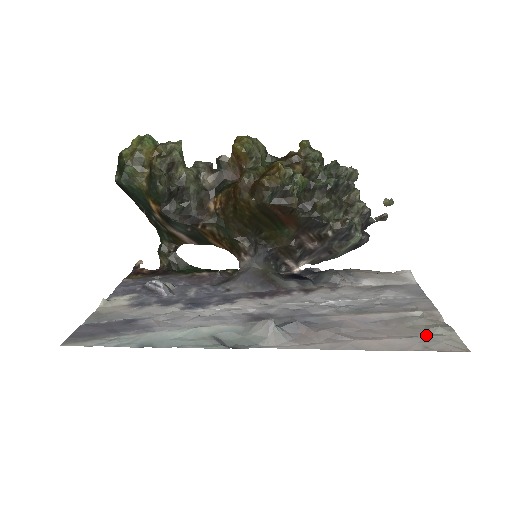
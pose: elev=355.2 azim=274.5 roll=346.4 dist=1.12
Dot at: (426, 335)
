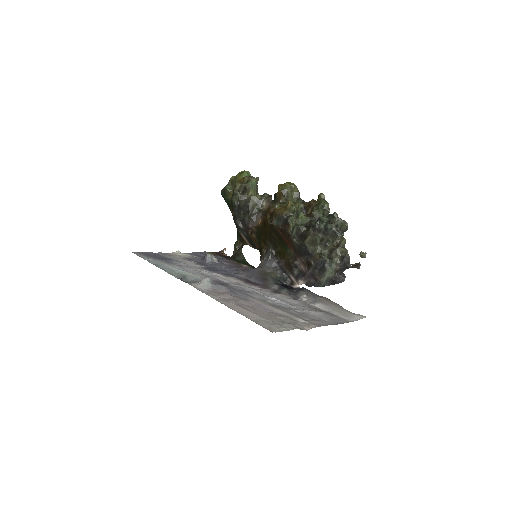
Dot at: (274, 322)
